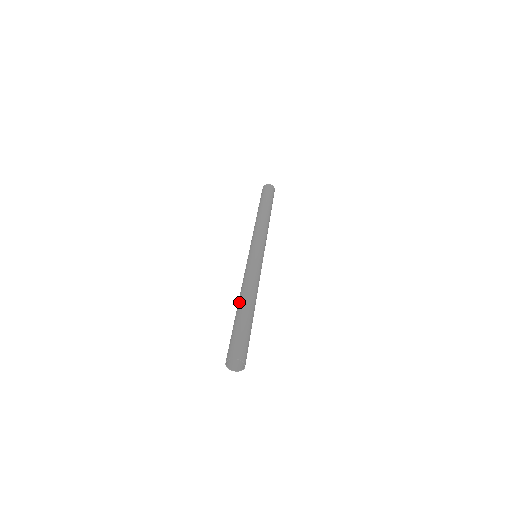
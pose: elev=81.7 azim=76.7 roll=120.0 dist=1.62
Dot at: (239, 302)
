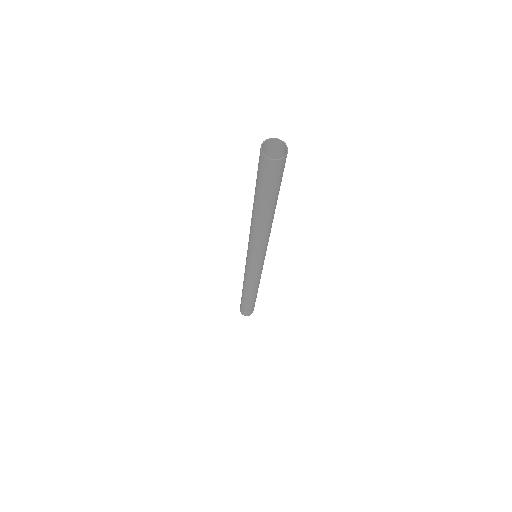
Dot at: occluded
